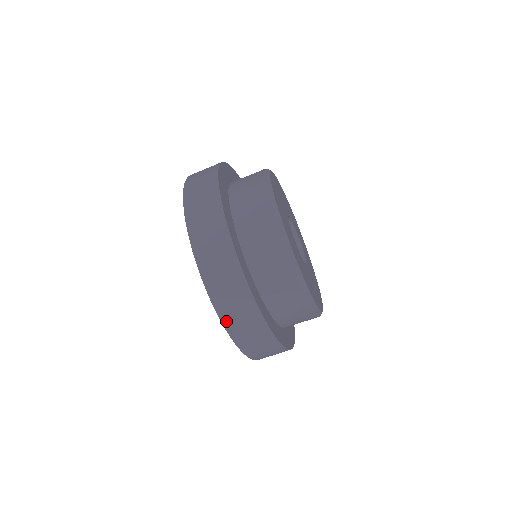
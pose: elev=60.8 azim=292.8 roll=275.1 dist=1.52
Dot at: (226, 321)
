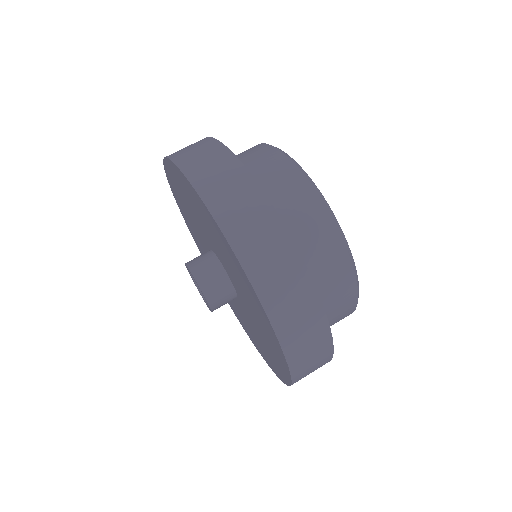
Dot at: (278, 324)
